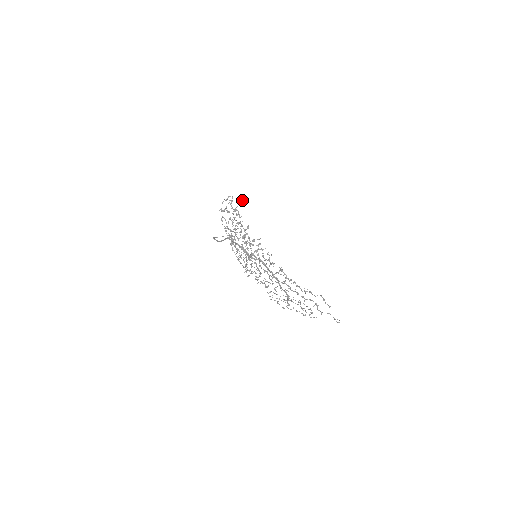
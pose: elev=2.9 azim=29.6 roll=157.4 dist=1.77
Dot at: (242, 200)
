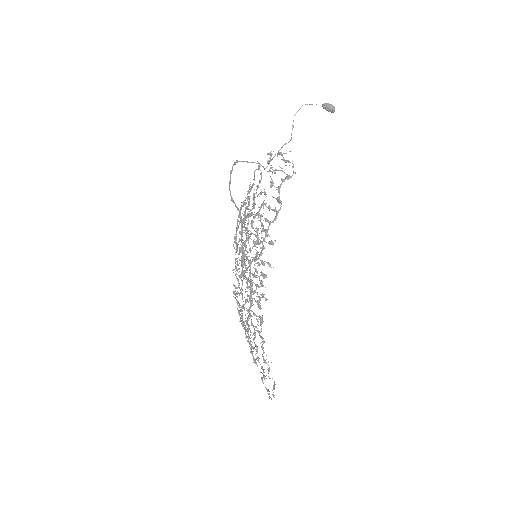
Dot at: (325, 105)
